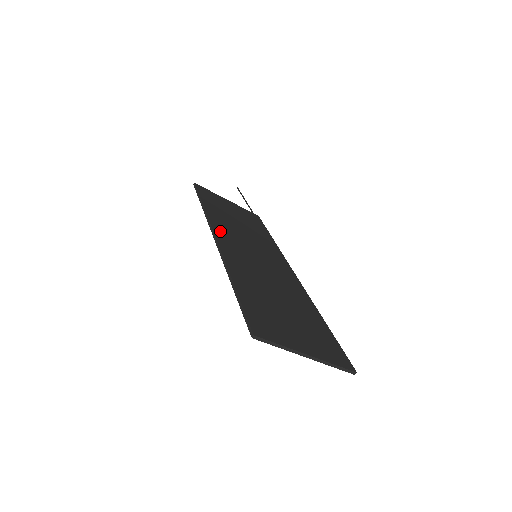
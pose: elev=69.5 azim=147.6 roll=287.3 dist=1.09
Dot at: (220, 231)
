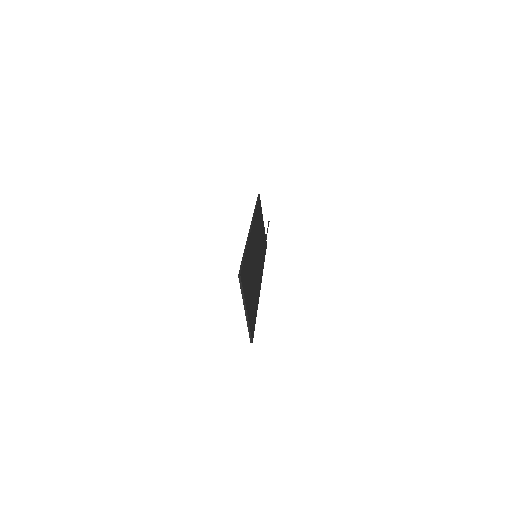
Dot at: (254, 227)
